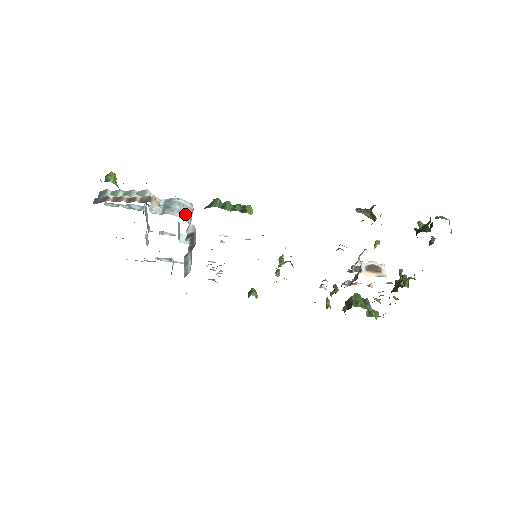
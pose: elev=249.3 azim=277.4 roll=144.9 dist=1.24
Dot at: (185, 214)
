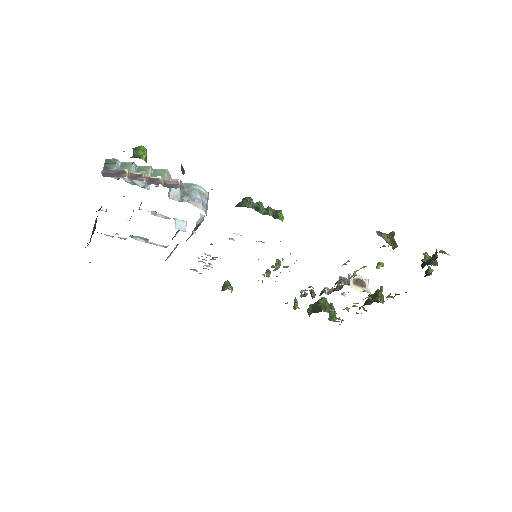
Dot at: (205, 205)
